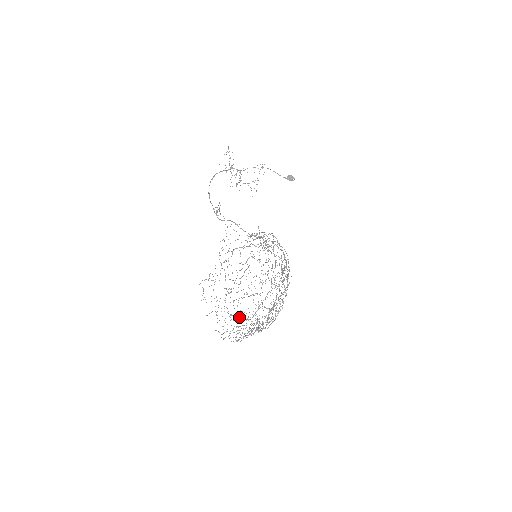
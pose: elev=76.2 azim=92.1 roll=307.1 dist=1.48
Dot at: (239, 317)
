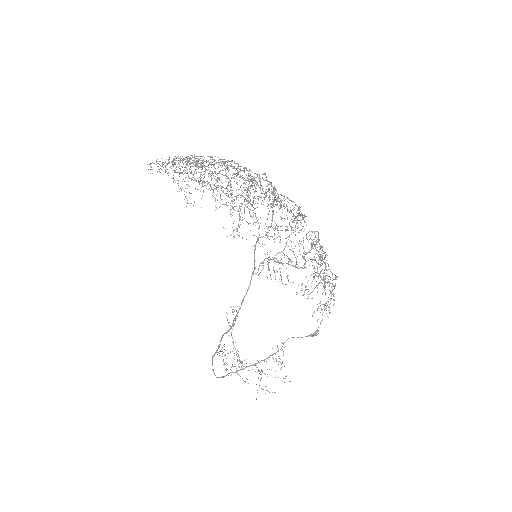
Dot at: occluded
